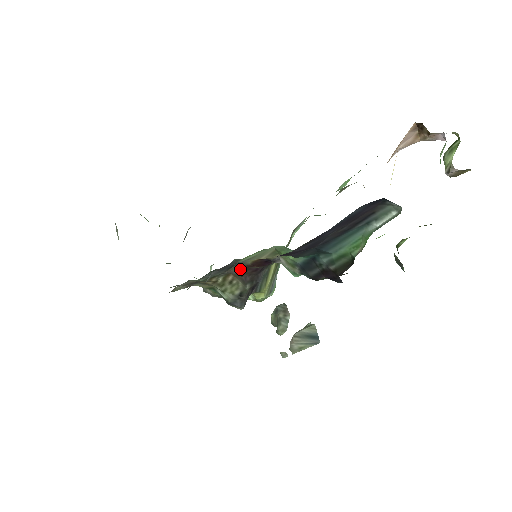
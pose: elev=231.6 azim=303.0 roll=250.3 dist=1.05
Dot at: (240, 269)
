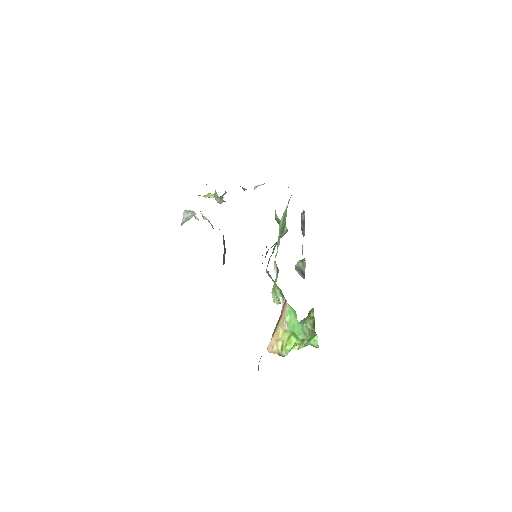
Dot at: occluded
